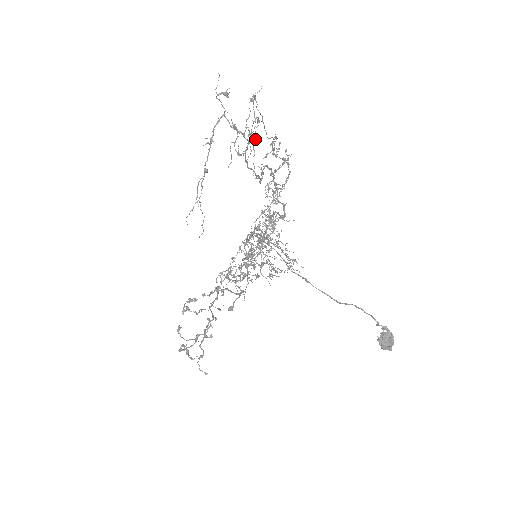
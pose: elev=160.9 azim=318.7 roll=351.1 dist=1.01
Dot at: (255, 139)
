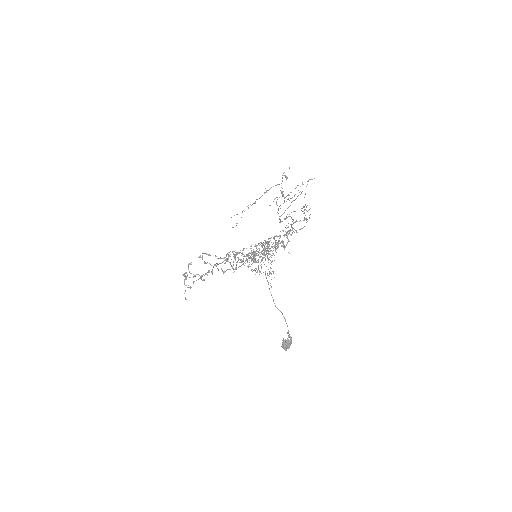
Dot at: occluded
